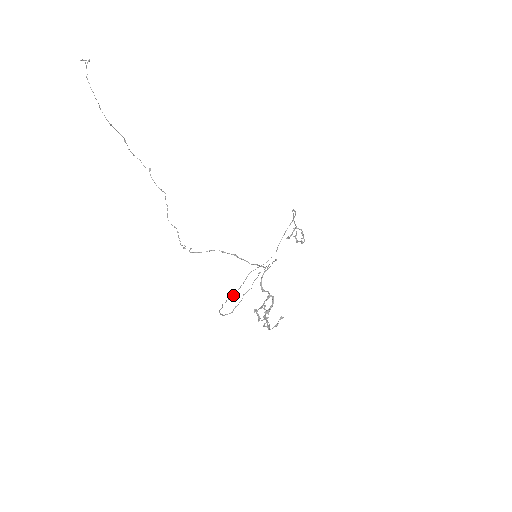
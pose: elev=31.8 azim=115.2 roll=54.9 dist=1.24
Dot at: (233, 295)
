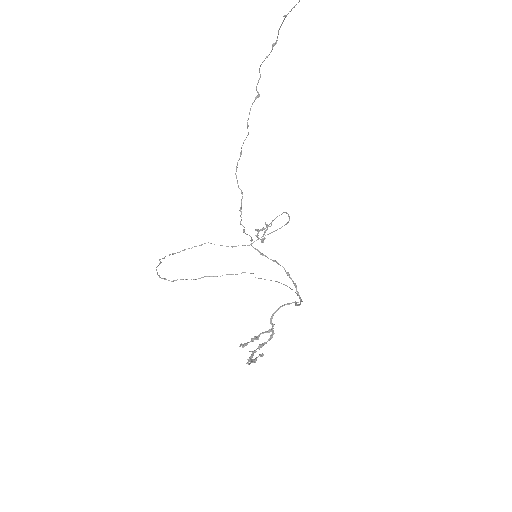
Dot at: occluded
